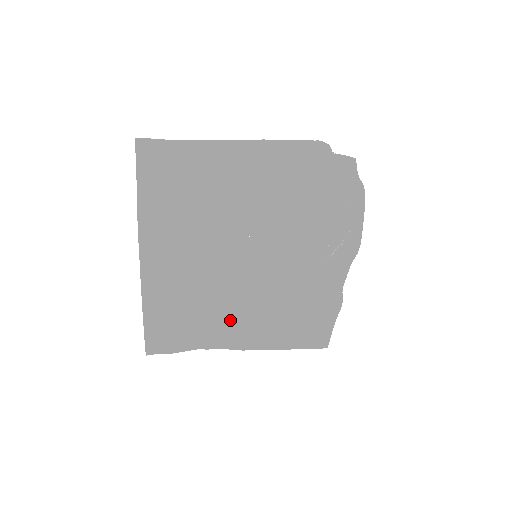
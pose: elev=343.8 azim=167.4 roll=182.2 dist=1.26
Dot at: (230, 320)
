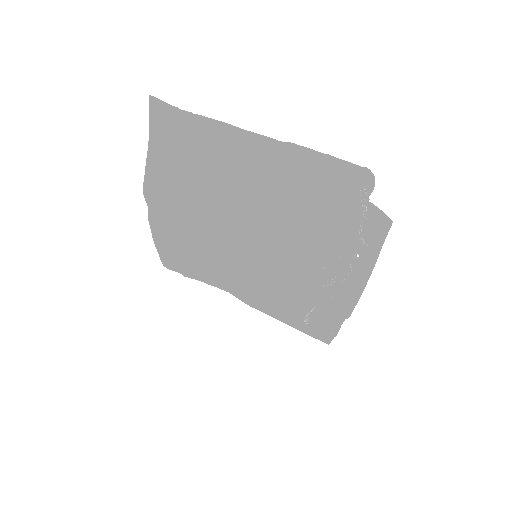
Dot at: (231, 286)
